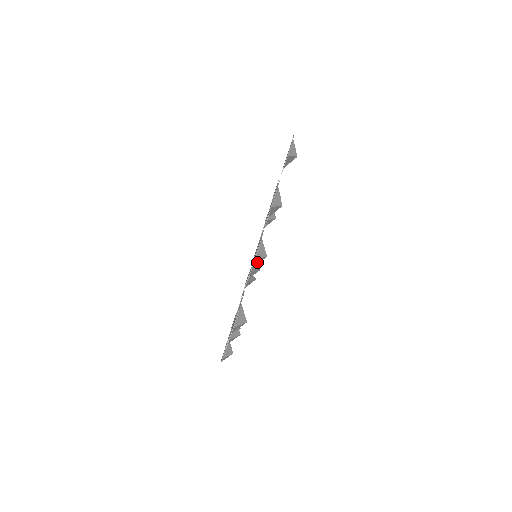
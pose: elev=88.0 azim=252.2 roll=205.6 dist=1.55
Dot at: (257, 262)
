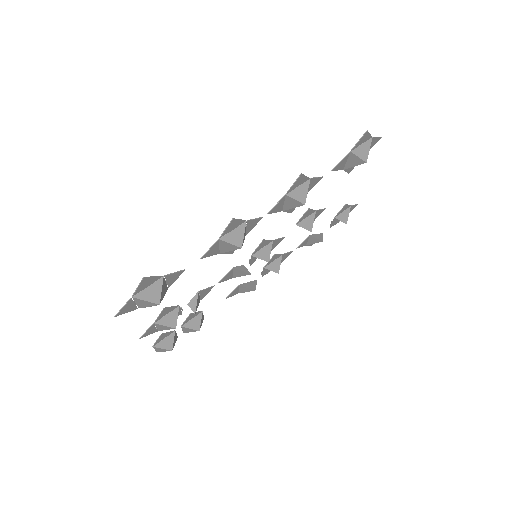
Dot at: (226, 248)
